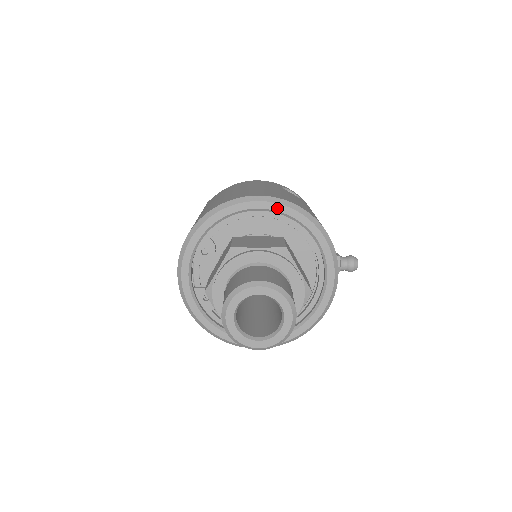
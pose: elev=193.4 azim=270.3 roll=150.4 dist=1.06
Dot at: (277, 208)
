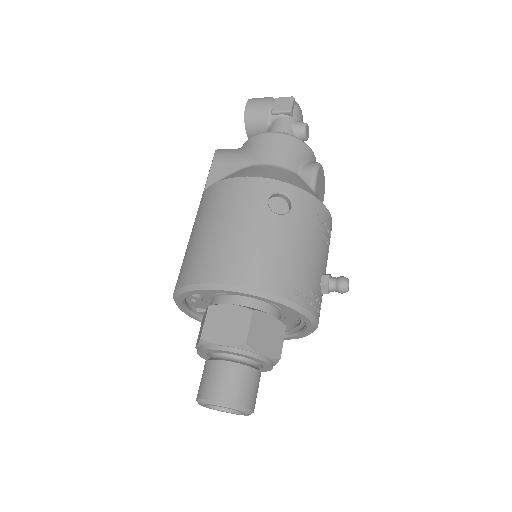
Dot at: (239, 294)
